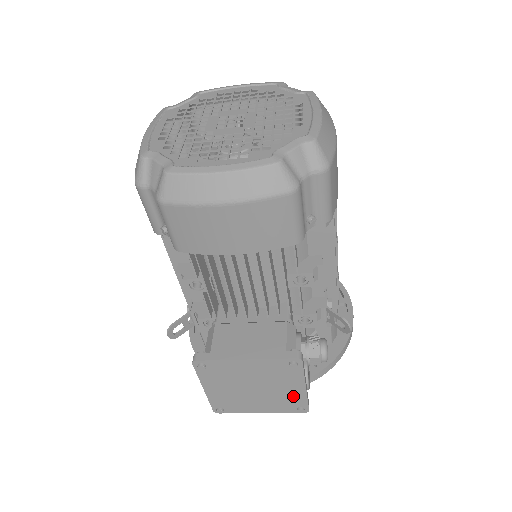
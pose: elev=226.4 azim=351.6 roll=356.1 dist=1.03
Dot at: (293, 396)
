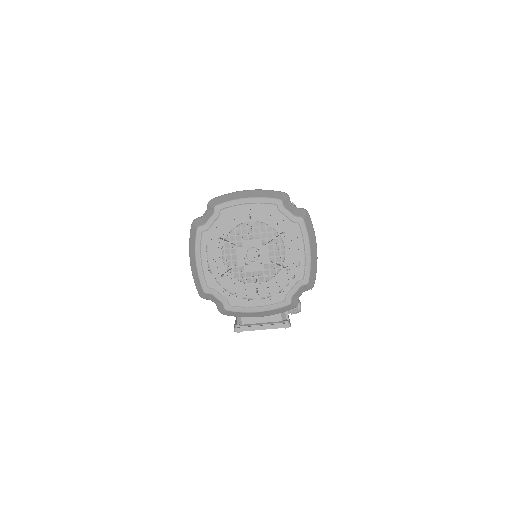
Dot at: occluded
